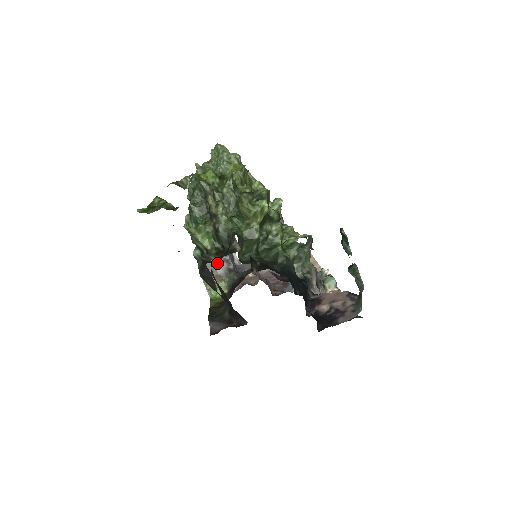
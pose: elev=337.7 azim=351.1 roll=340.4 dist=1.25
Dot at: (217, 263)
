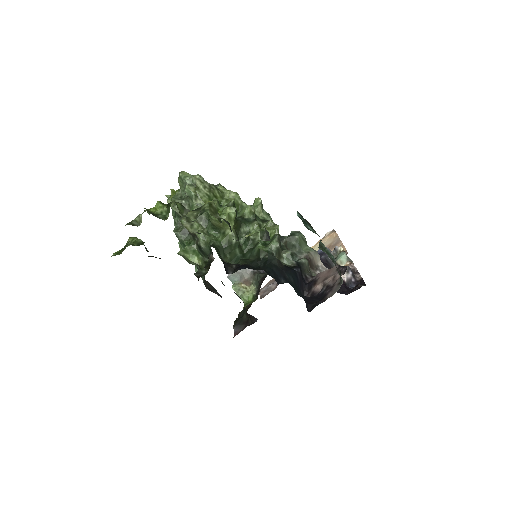
Dot at: (242, 270)
